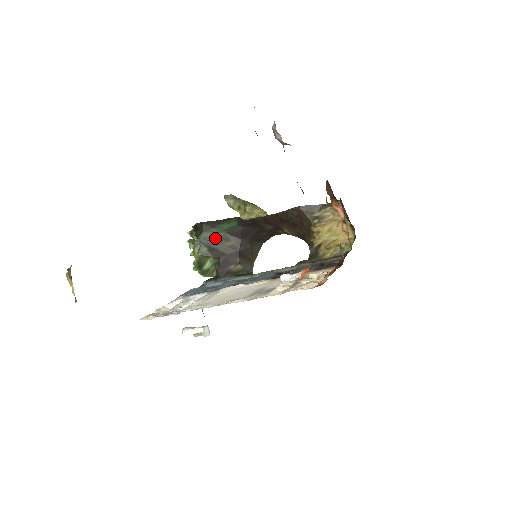
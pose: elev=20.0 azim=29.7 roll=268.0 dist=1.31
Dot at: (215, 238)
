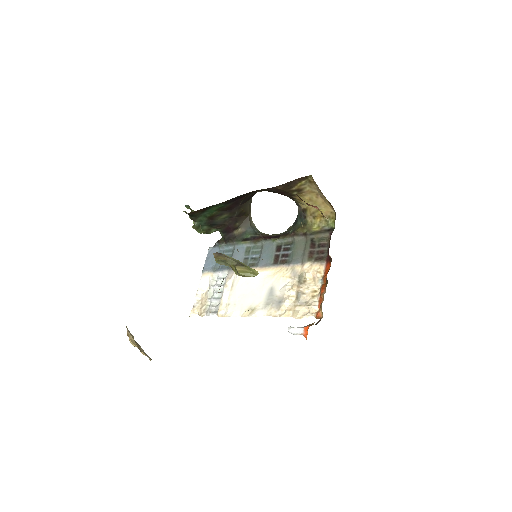
Dot at: (210, 218)
